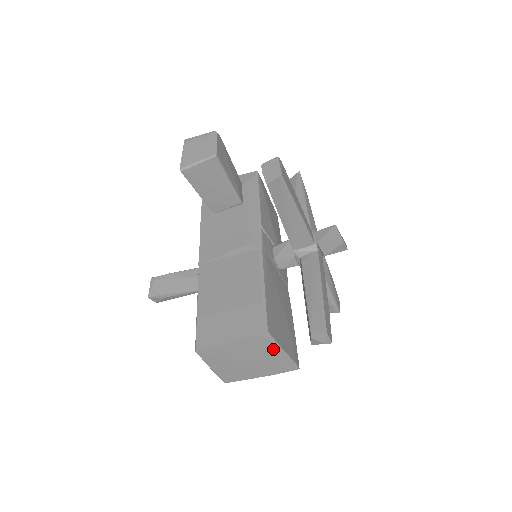
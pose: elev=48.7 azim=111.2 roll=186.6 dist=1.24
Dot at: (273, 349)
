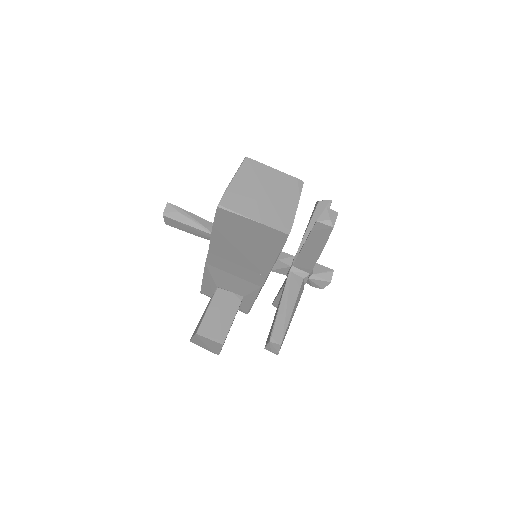
Dot at: (292, 198)
